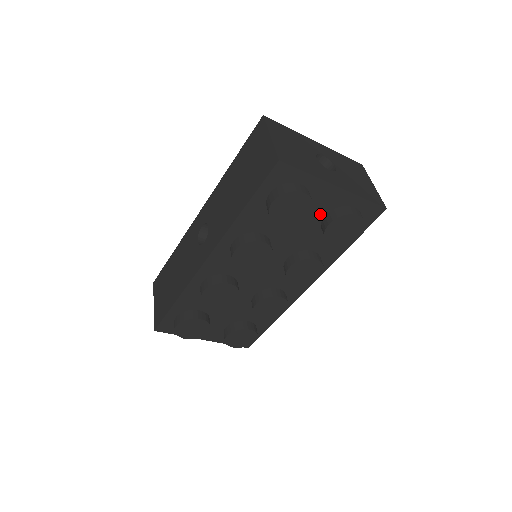
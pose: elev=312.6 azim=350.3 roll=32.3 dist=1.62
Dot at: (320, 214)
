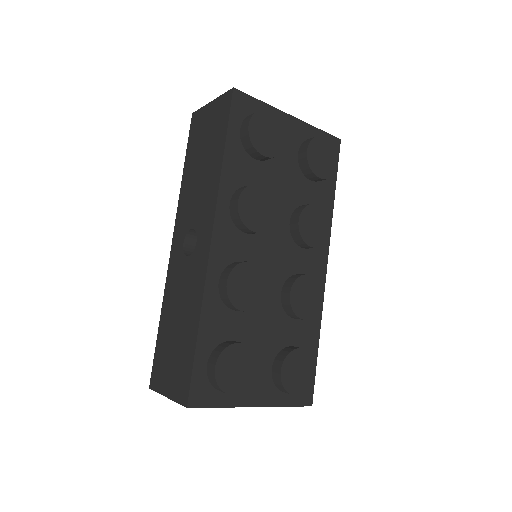
Dot at: (293, 153)
